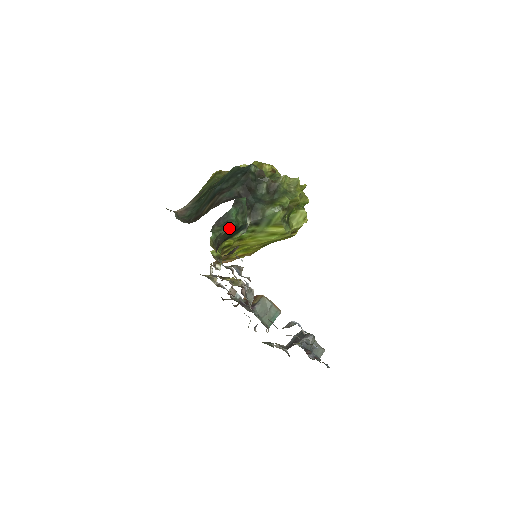
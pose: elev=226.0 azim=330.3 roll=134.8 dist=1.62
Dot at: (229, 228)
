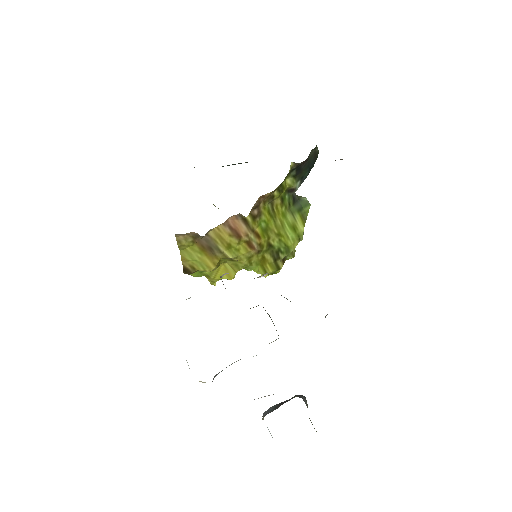
Dot at: occluded
